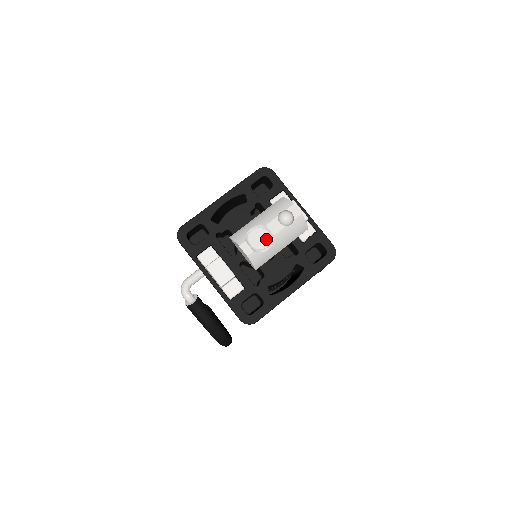
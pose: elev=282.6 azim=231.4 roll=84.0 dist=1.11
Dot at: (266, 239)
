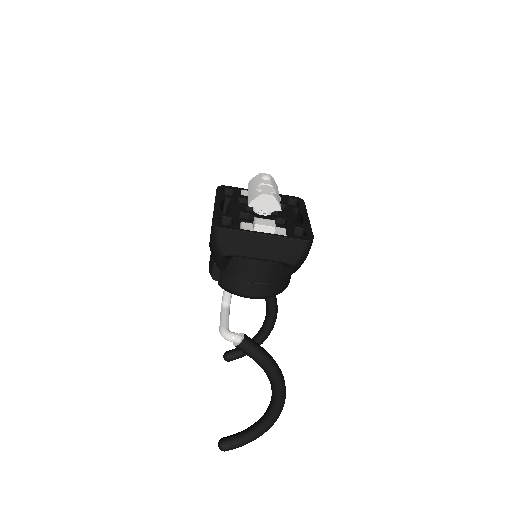
Dot at: (270, 188)
